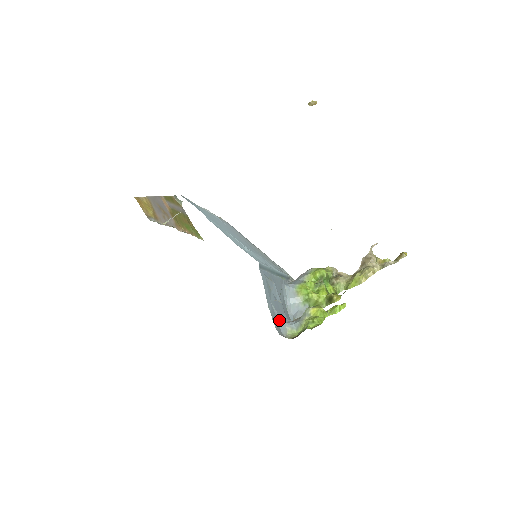
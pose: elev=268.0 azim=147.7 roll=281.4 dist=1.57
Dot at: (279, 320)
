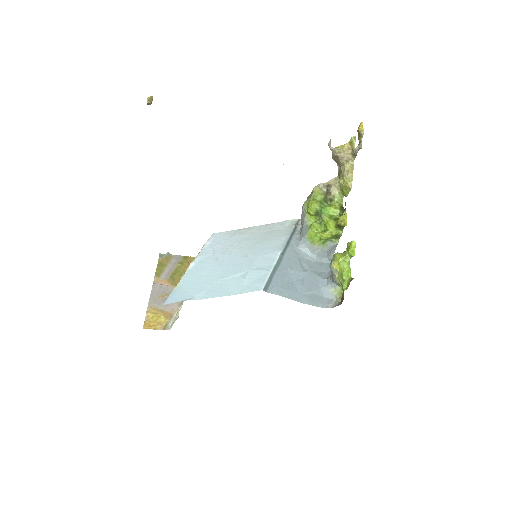
Dot at: (320, 292)
